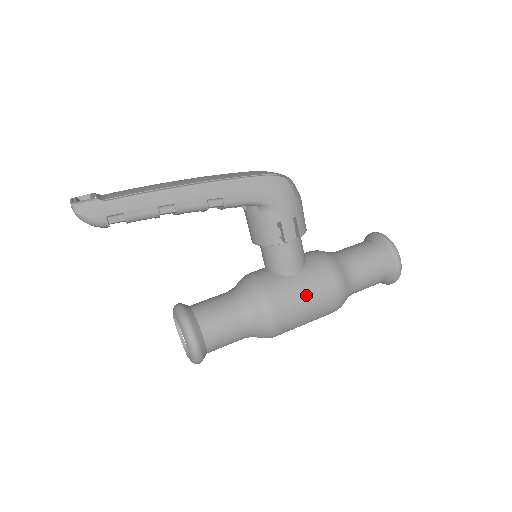
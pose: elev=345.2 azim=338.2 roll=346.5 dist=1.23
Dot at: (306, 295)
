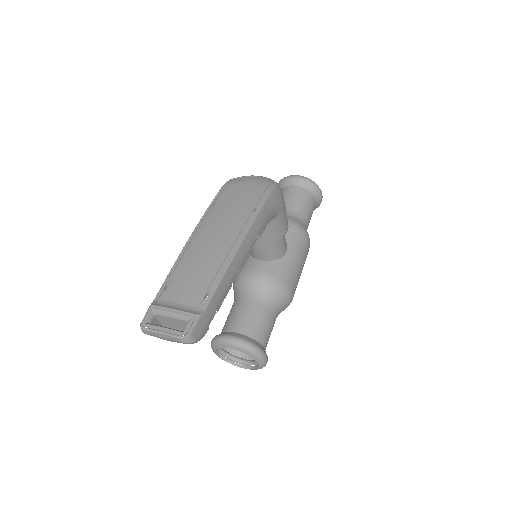
Dot at: (300, 263)
